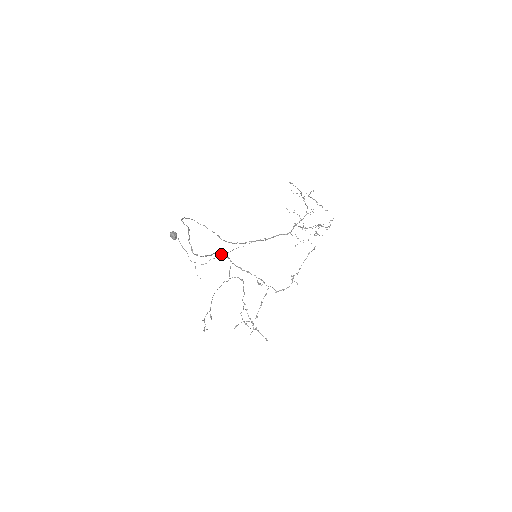
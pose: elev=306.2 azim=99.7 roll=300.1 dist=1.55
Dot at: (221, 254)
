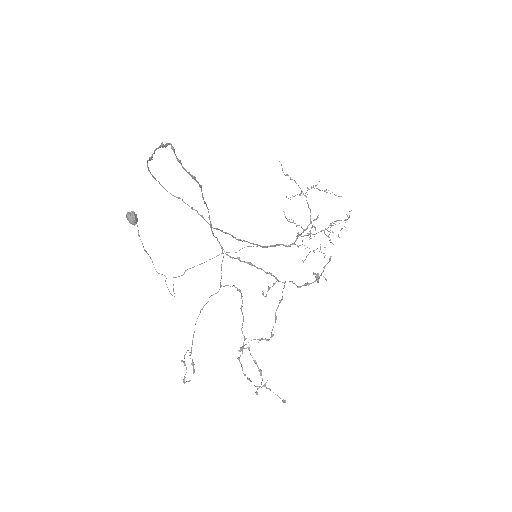
Dot at: (210, 222)
